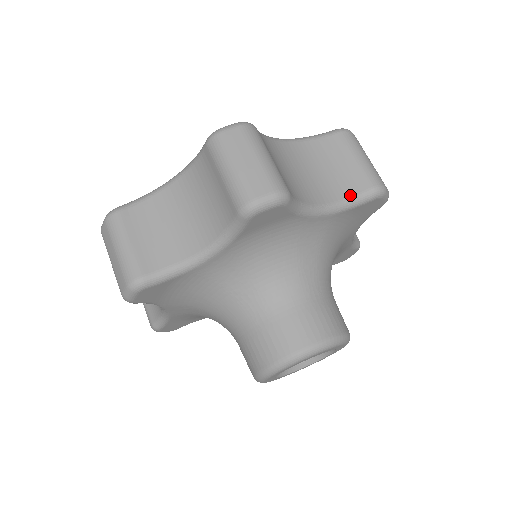
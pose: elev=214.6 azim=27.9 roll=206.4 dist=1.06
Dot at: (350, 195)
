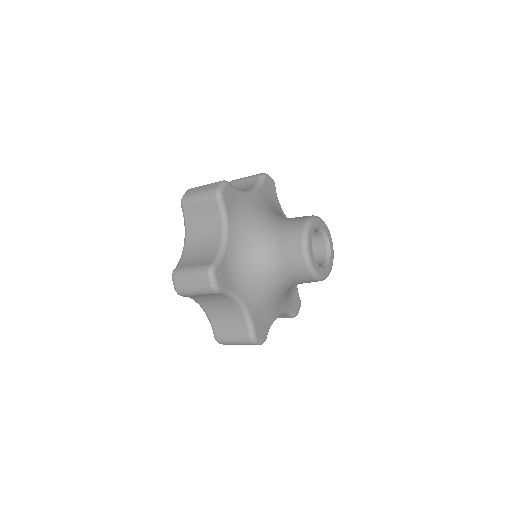
Dot at: (255, 183)
